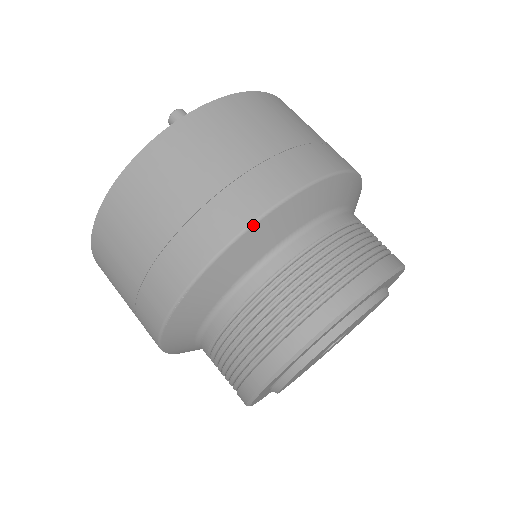
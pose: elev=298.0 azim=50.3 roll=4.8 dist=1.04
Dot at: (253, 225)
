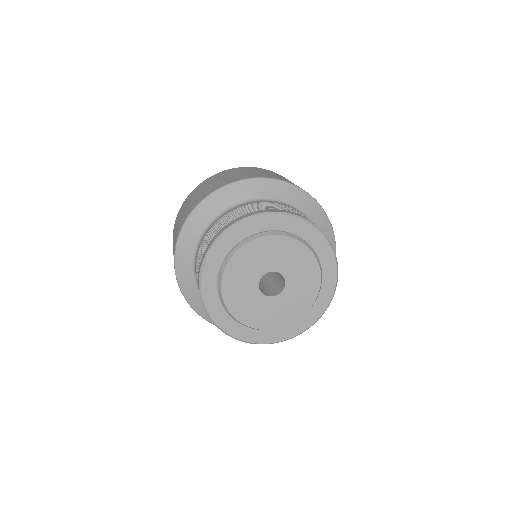
Dot at: (238, 181)
